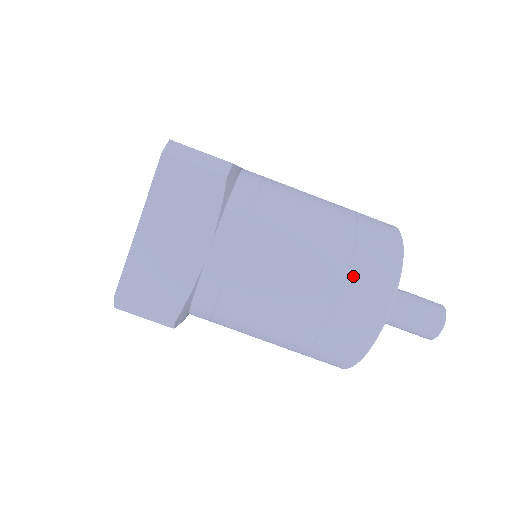
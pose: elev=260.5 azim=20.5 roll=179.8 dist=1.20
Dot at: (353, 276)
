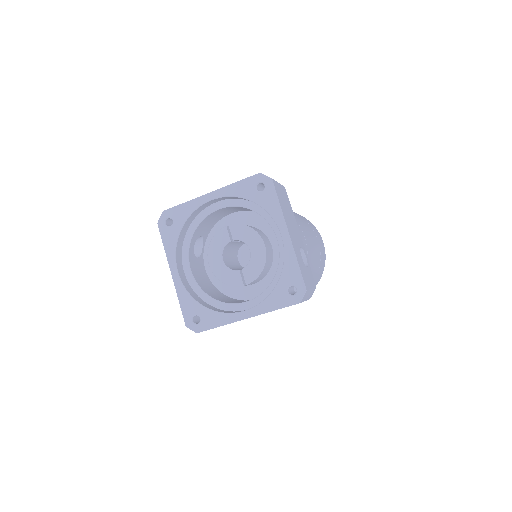
Dot at: occluded
